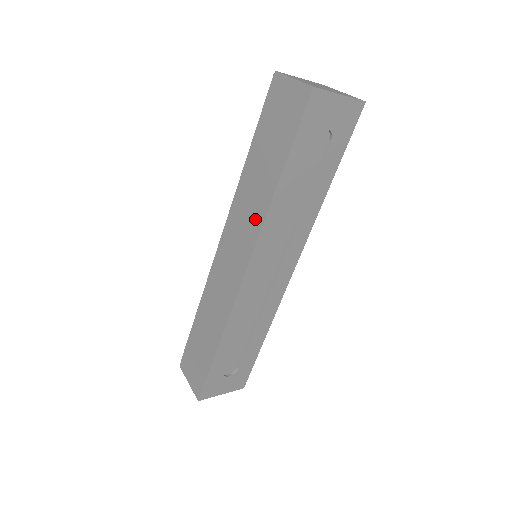
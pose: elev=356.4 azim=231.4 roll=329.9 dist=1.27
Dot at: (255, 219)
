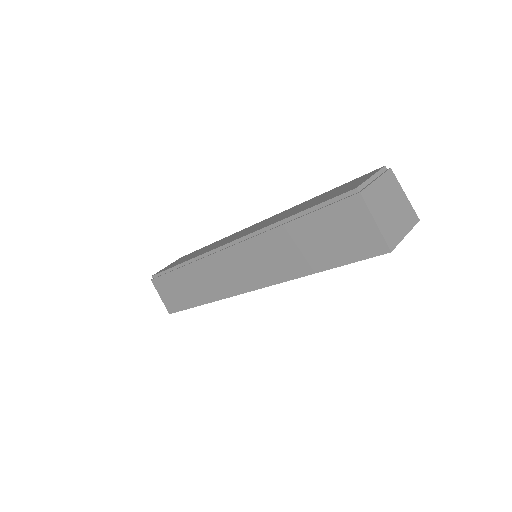
Dot at: (277, 271)
